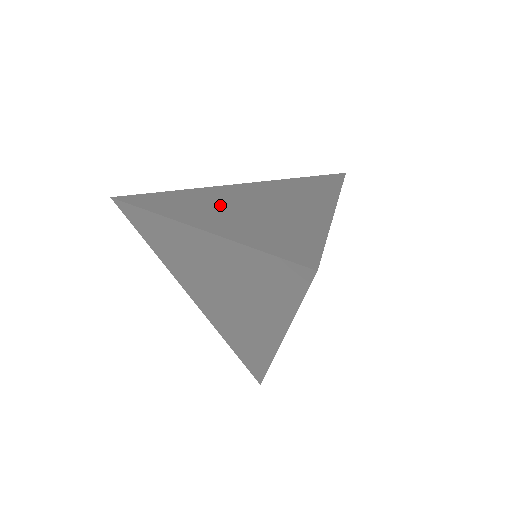
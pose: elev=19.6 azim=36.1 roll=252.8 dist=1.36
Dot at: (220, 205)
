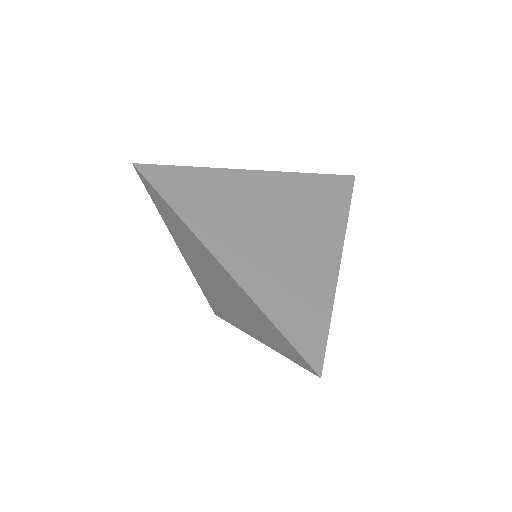
Dot at: (245, 223)
